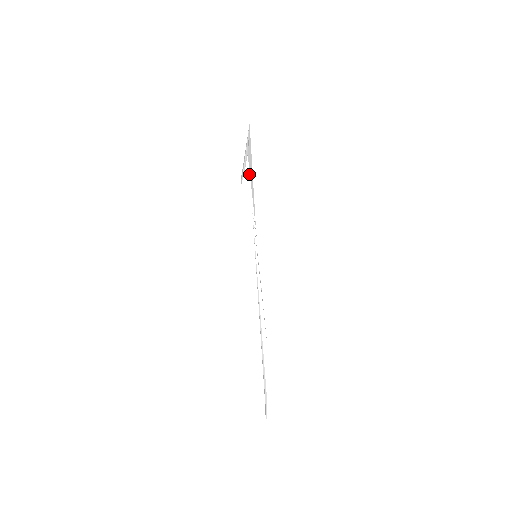
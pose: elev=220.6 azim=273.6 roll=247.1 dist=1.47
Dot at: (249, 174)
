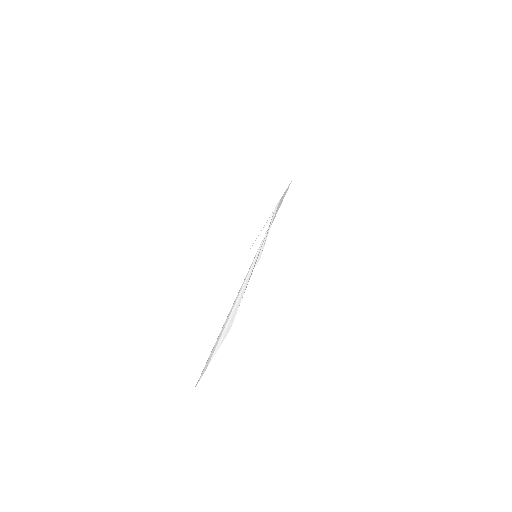
Dot at: (277, 206)
